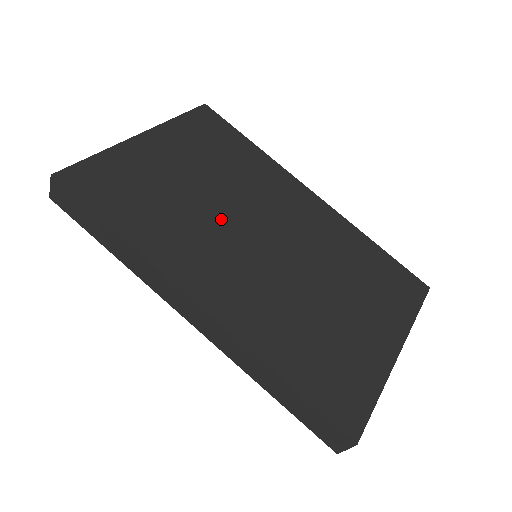
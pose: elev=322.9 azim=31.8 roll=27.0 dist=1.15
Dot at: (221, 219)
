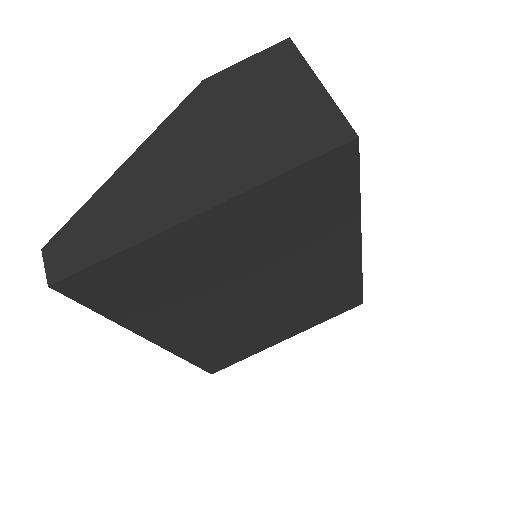
Dot at: (229, 291)
